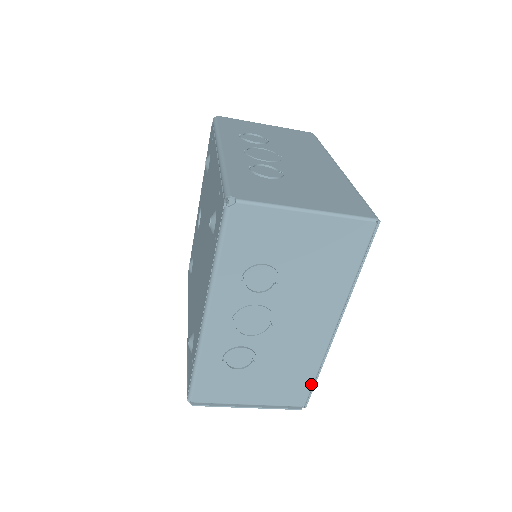
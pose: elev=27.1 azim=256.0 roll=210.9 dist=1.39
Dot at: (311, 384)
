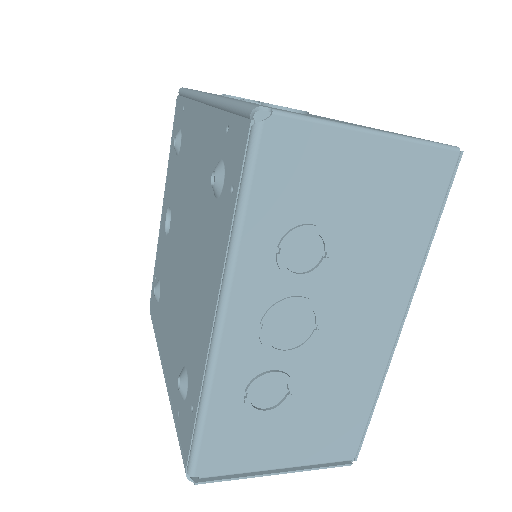
Dot at: (365, 421)
